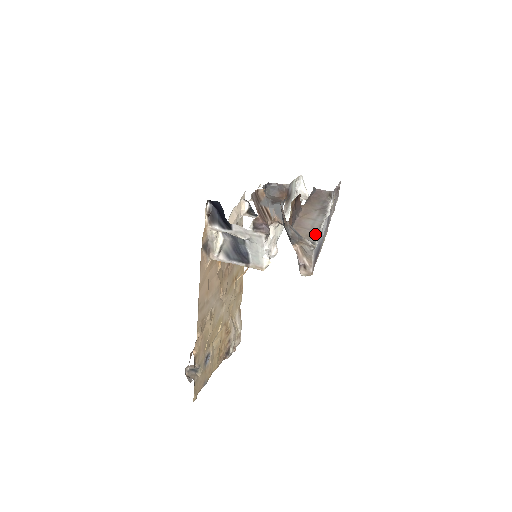
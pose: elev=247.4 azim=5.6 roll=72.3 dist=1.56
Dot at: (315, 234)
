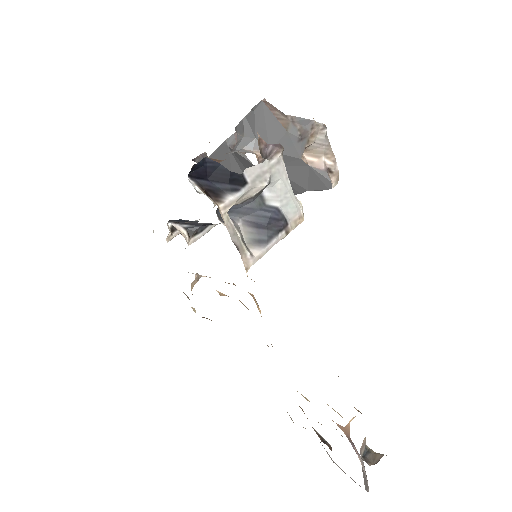
Dot at: occluded
